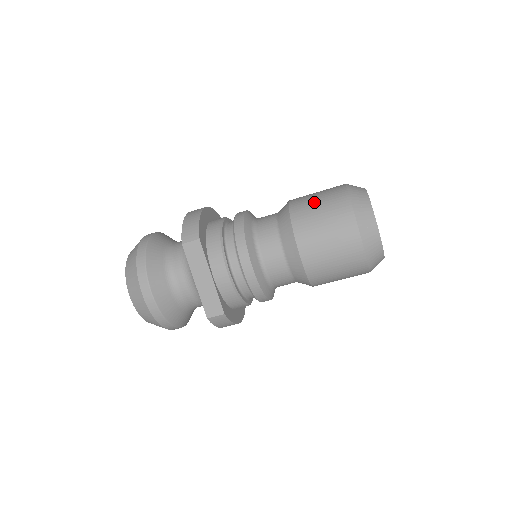
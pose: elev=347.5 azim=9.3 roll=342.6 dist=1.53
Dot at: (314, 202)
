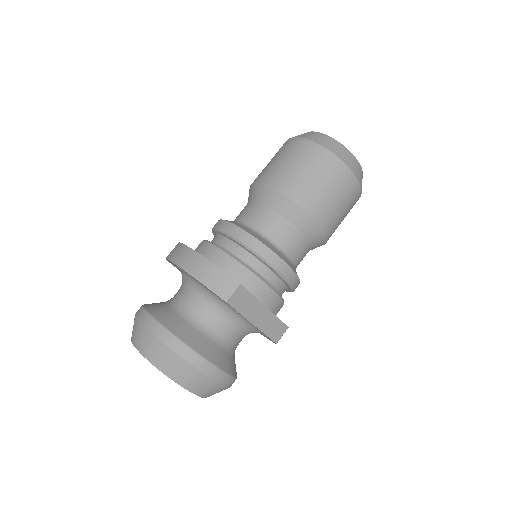
Dot at: (300, 173)
